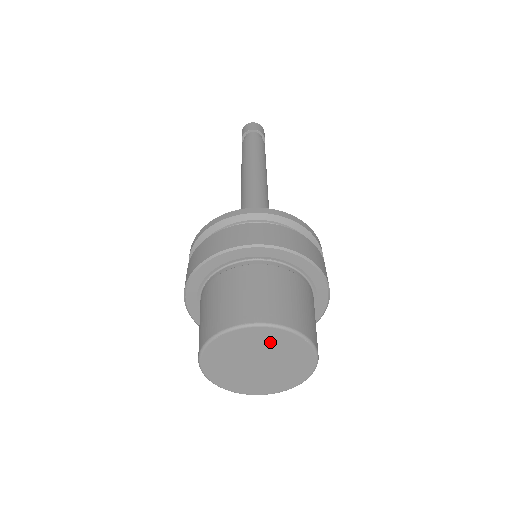
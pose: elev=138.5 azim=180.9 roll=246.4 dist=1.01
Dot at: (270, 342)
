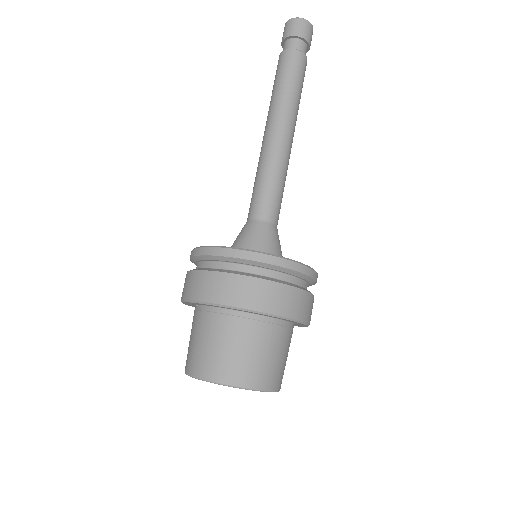
Dot at: occluded
